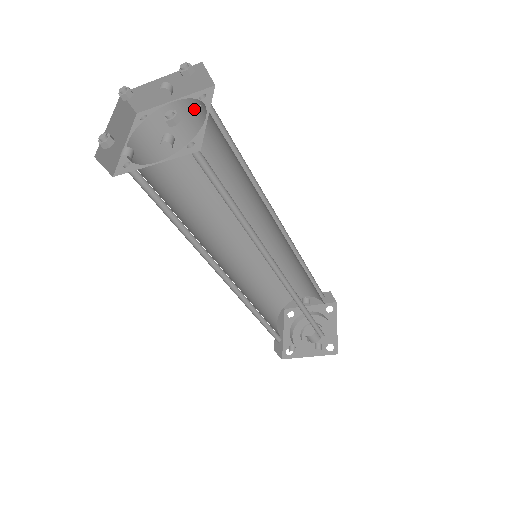
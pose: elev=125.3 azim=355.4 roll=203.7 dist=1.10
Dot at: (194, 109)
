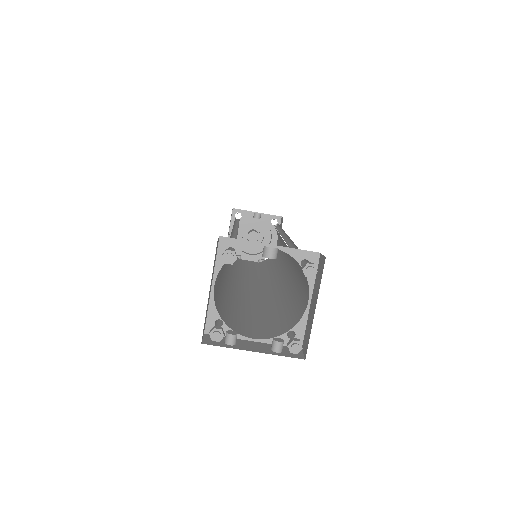
Dot at: occluded
